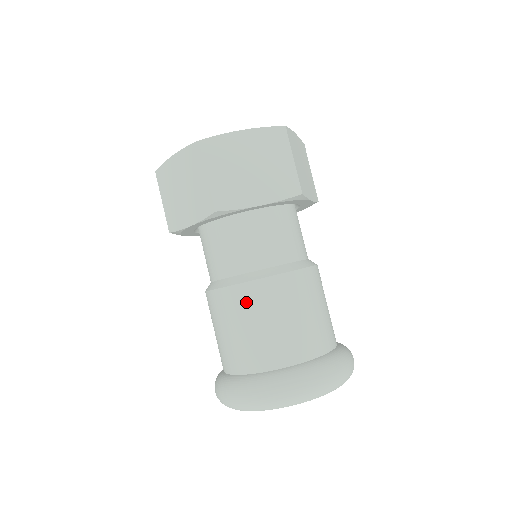
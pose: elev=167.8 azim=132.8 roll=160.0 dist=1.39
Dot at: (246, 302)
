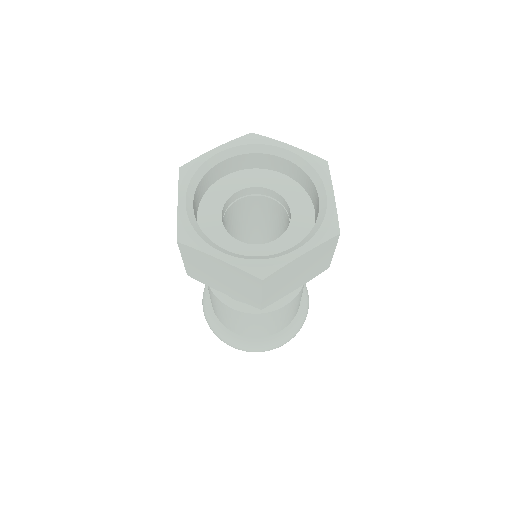
Dot at: (213, 298)
